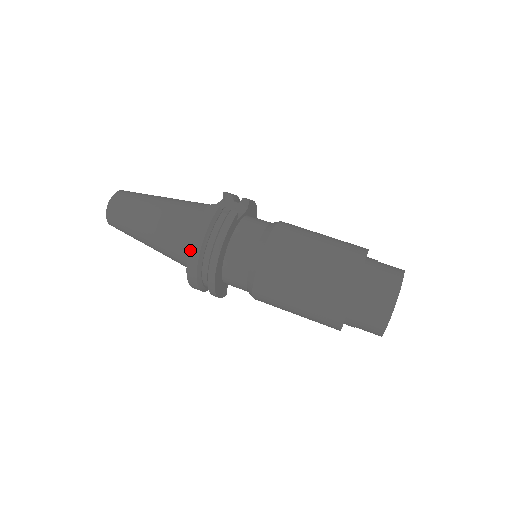
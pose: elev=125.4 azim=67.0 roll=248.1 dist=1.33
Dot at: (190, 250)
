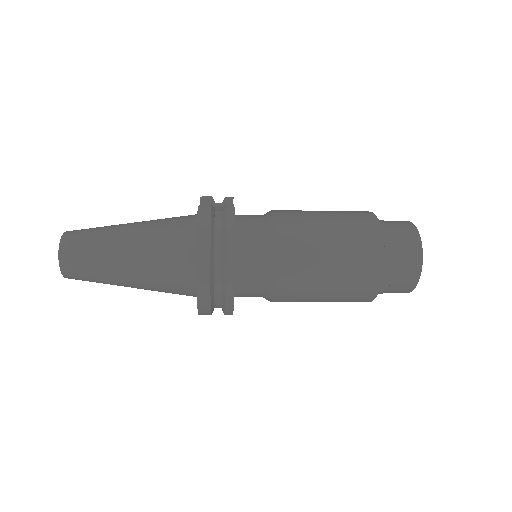
Dot at: (197, 257)
